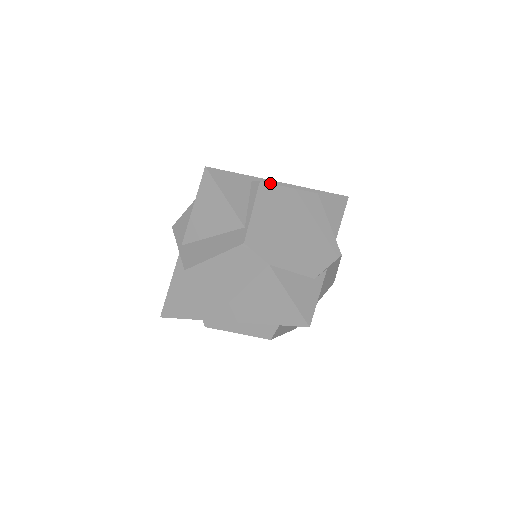
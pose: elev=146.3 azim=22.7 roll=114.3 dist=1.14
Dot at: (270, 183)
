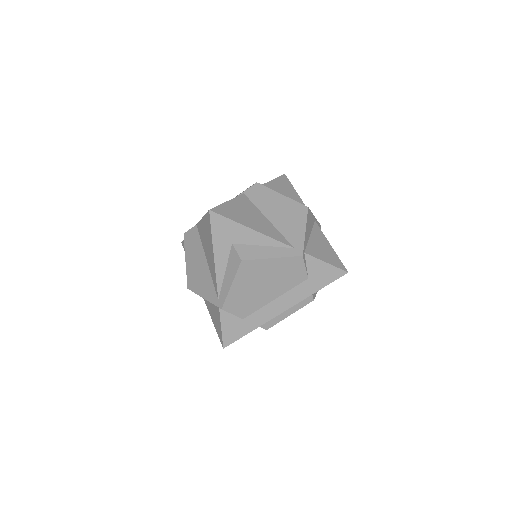
Dot at: occluded
